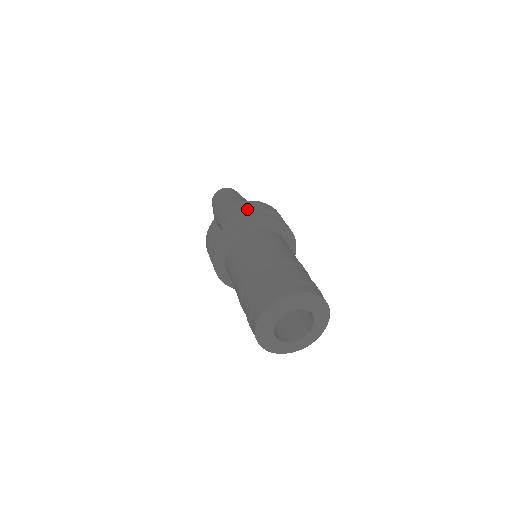
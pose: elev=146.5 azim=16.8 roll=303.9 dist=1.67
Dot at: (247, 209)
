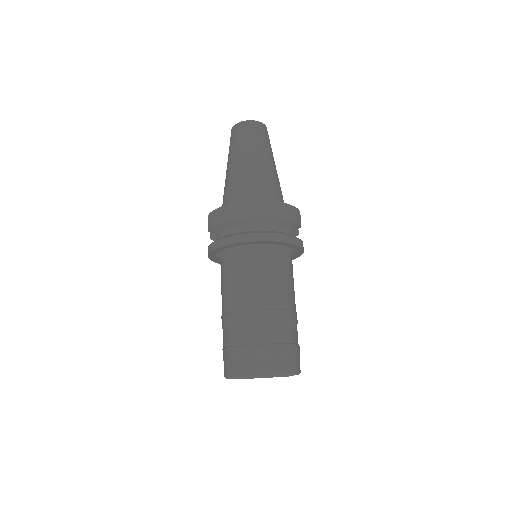
Dot at: (213, 228)
